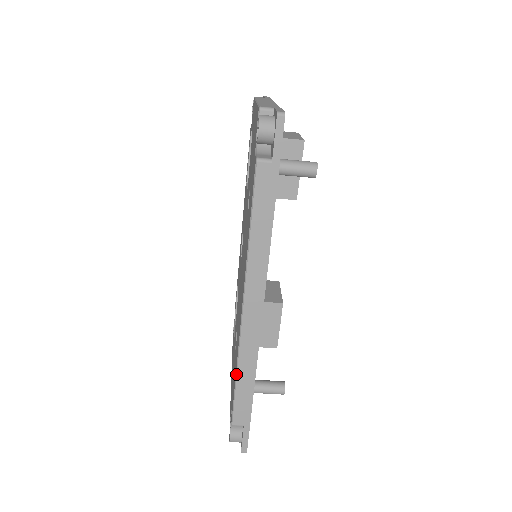
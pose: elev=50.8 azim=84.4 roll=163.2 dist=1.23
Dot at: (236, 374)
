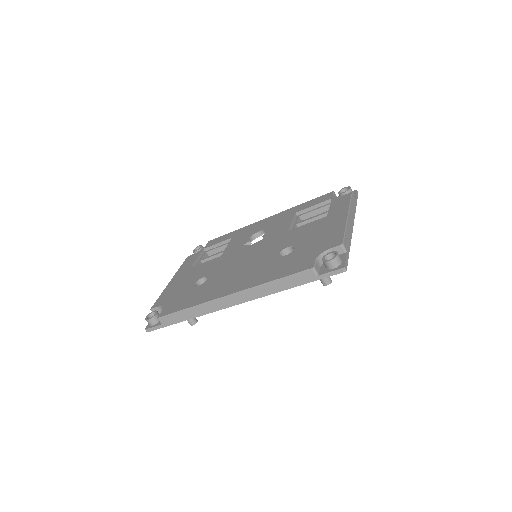
Dot at: (189, 308)
